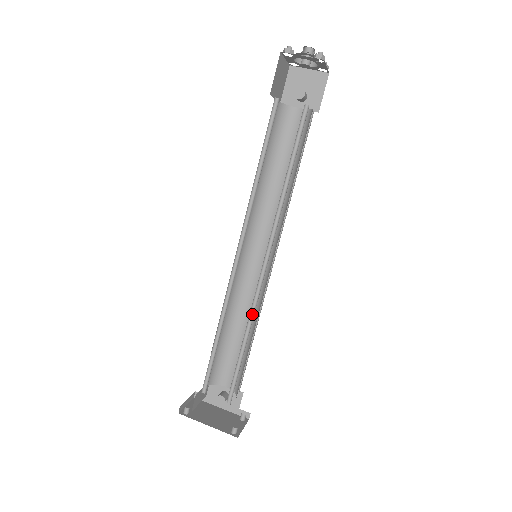
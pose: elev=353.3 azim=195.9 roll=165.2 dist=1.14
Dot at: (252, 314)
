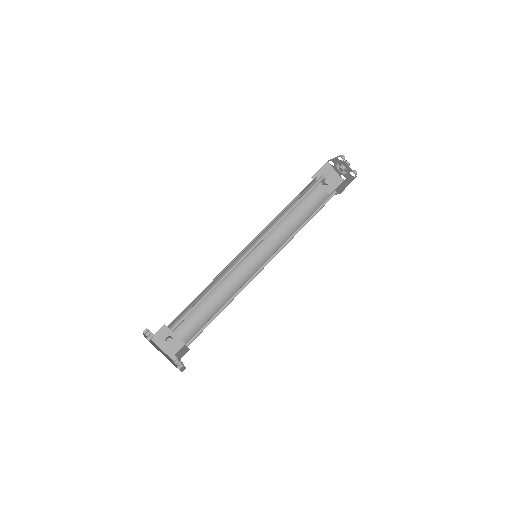
Dot at: (238, 291)
